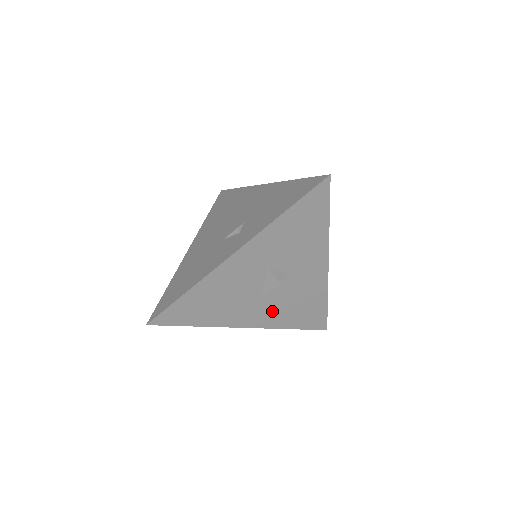
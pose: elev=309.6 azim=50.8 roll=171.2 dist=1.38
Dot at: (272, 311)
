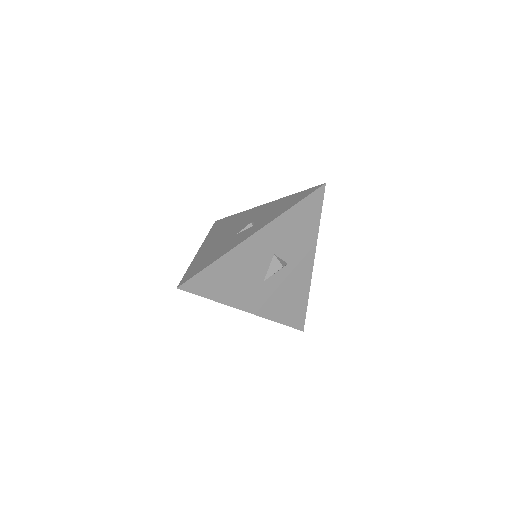
Dot at: (268, 299)
